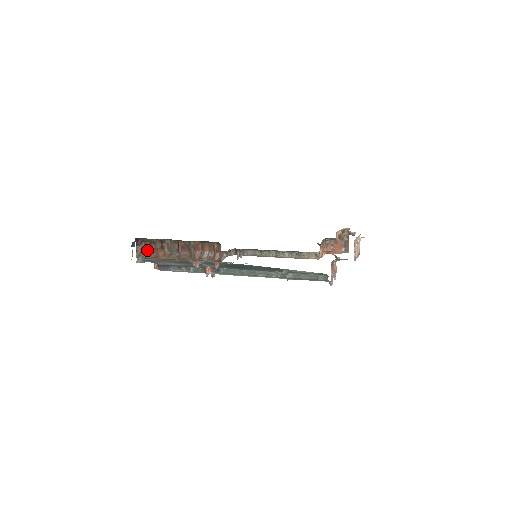
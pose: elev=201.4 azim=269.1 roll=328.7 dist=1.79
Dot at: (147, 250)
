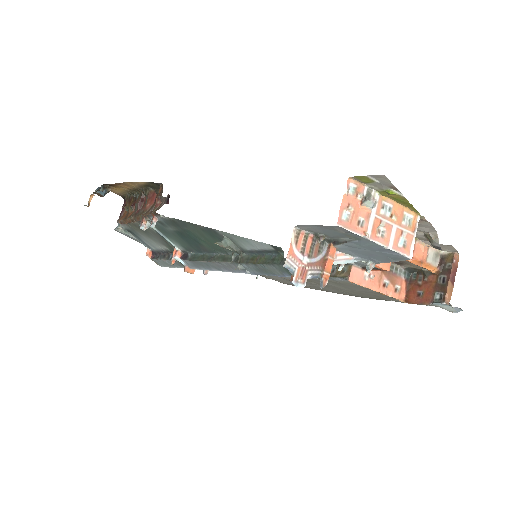
Dot at: (126, 213)
